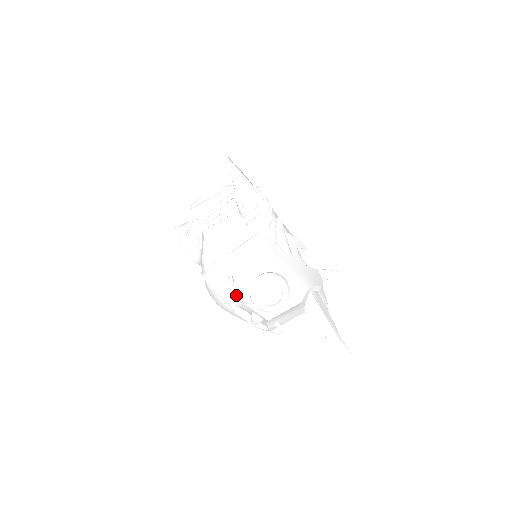
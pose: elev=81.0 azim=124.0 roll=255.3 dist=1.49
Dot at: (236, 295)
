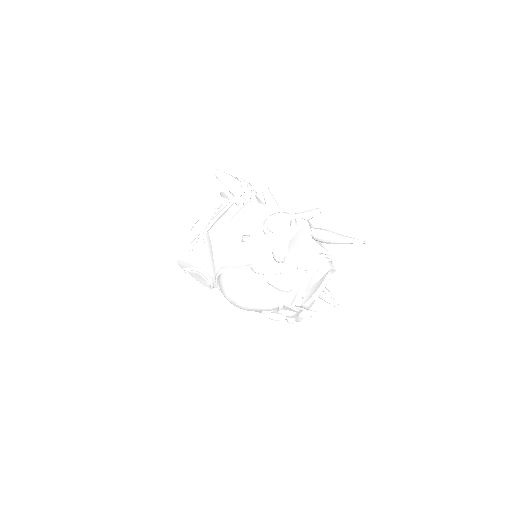
Dot at: (254, 248)
